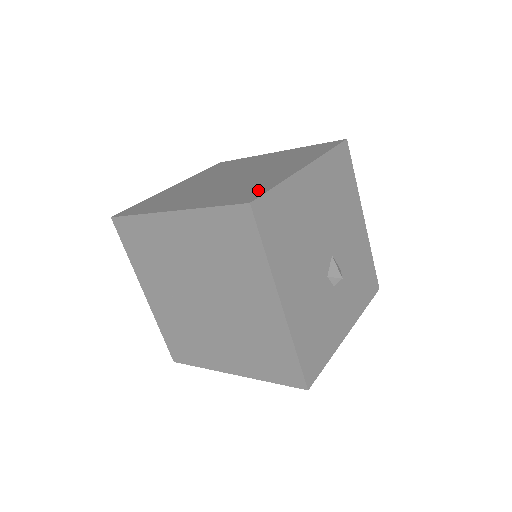
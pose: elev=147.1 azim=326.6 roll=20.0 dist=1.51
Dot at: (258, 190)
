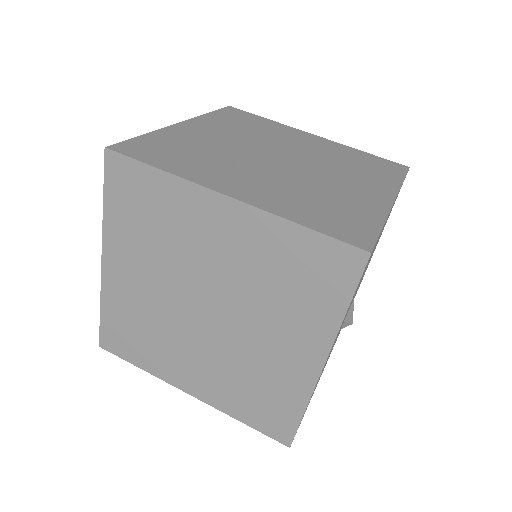
Dot at: (361, 223)
